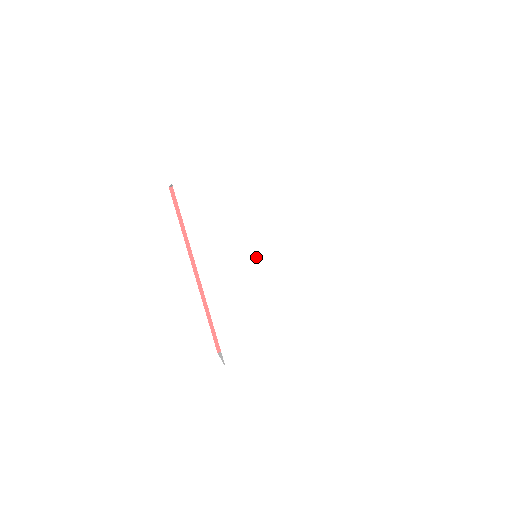
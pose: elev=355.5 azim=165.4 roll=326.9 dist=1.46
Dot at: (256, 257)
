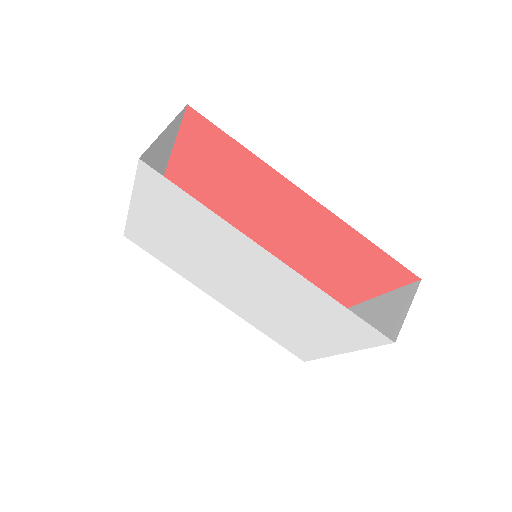
Dot at: (234, 282)
